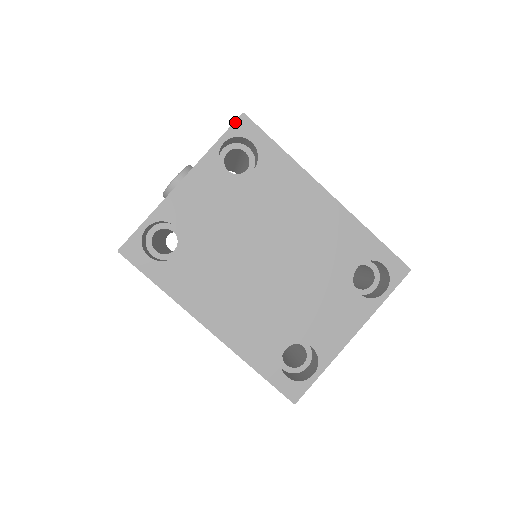
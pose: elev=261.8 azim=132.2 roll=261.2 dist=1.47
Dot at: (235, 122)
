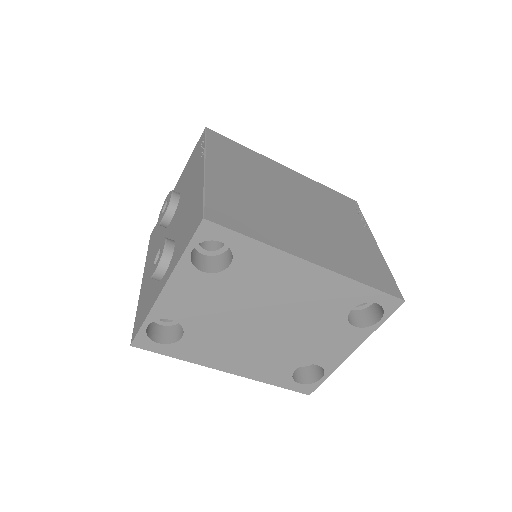
Dot at: (197, 229)
